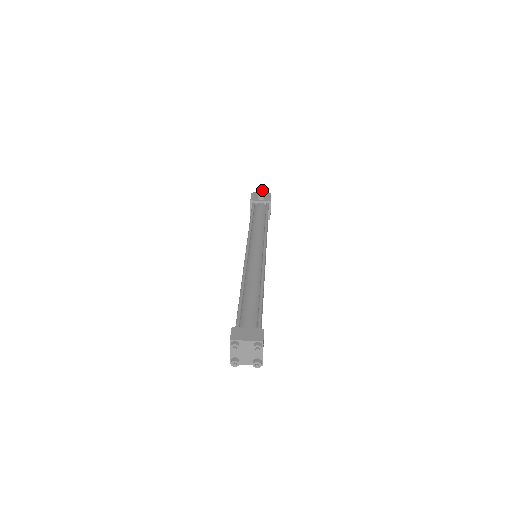
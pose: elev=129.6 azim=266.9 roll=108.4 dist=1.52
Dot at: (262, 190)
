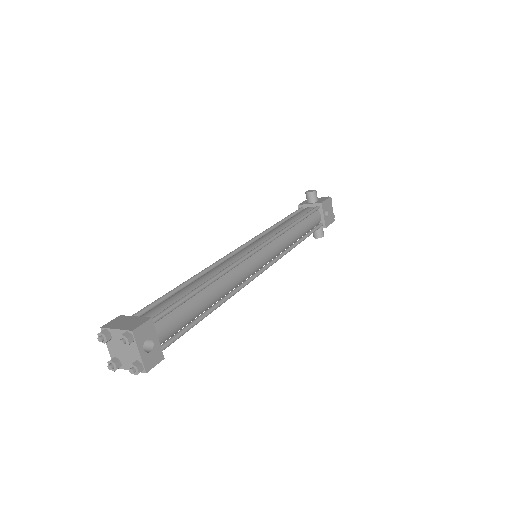
Dot at: (311, 191)
